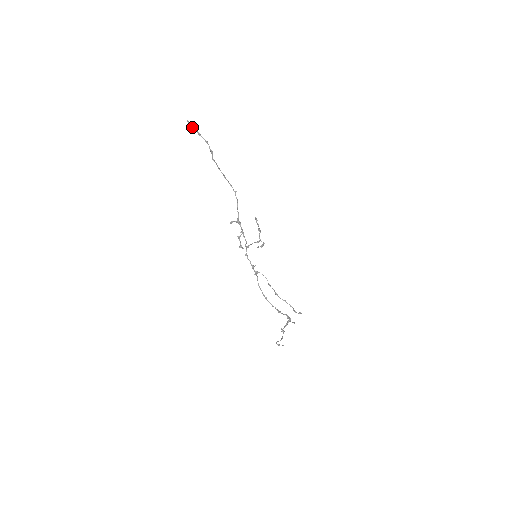
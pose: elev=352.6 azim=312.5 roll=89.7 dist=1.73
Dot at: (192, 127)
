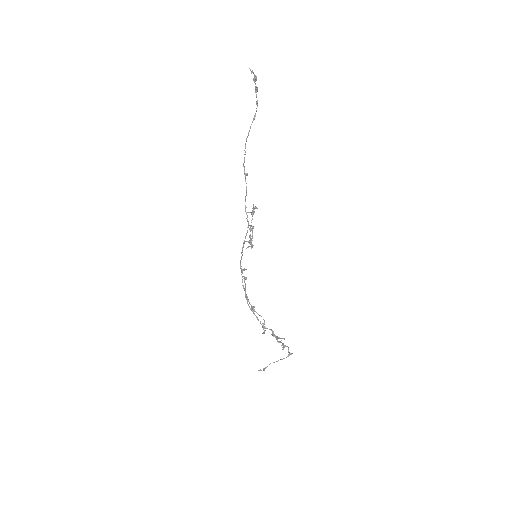
Dot at: (256, 78)
